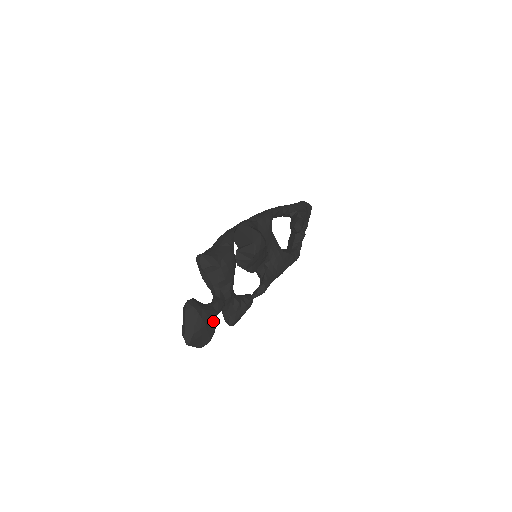
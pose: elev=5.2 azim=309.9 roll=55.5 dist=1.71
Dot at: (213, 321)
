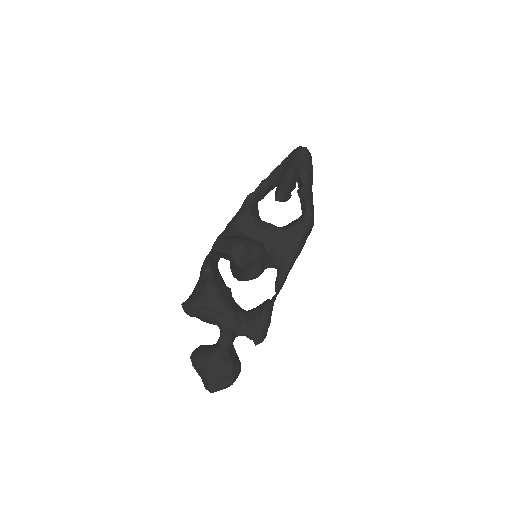
Dot at: (223, 359)
